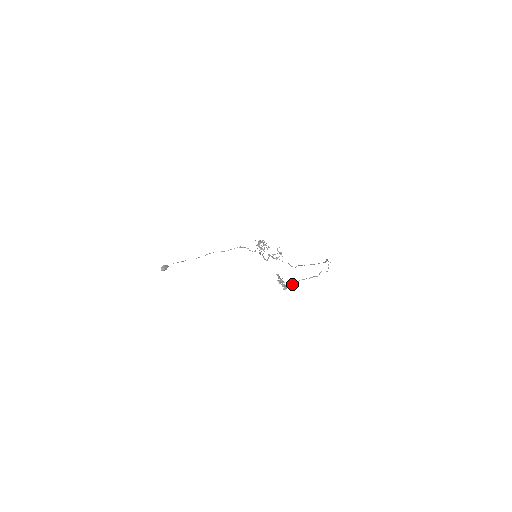
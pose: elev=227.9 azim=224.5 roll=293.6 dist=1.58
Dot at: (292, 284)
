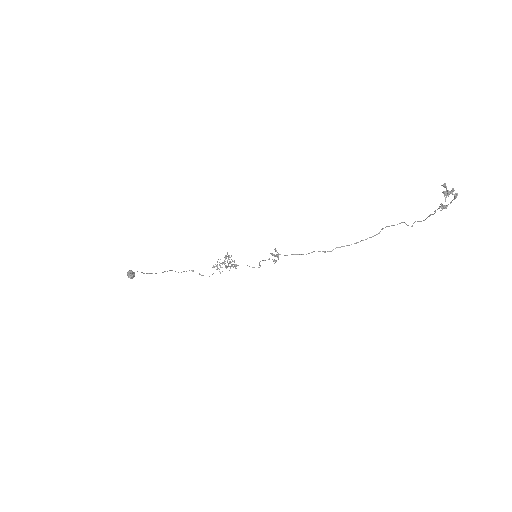
Dot at: occluded
